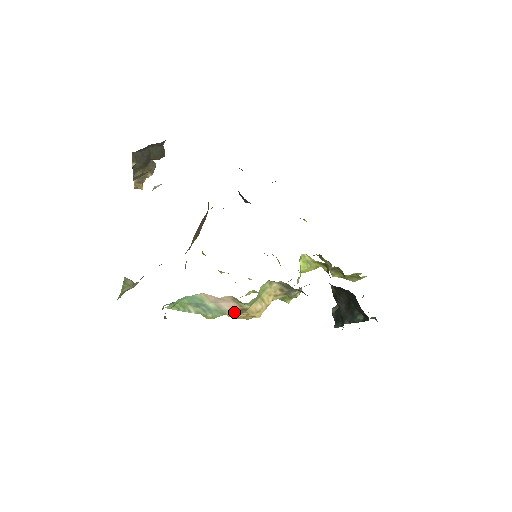
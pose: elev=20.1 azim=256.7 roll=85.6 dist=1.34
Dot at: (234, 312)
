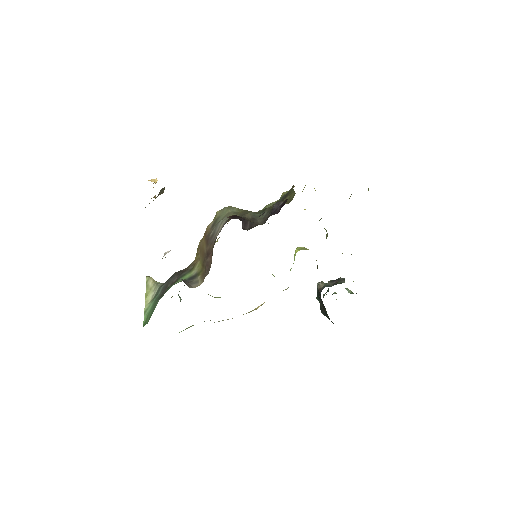
Dot at: occluded
